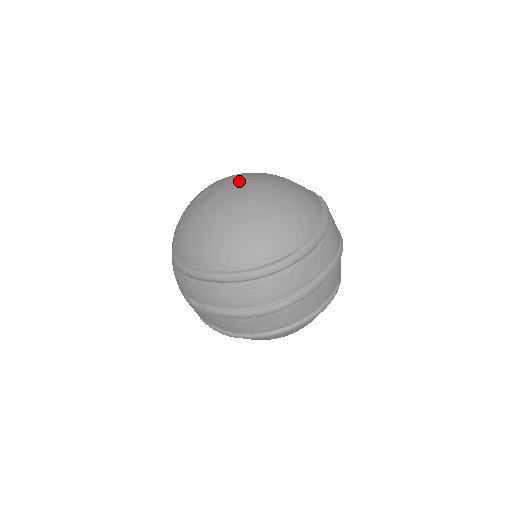
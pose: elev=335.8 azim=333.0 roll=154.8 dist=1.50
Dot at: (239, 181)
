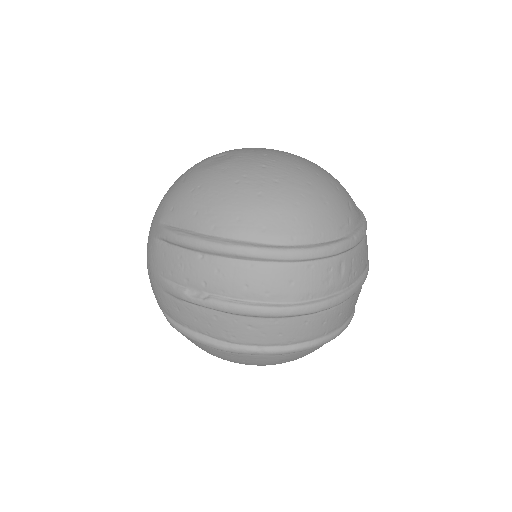
Dot at: (269, 149)
